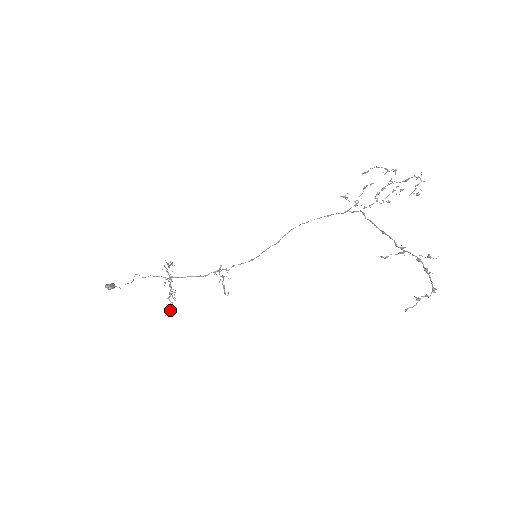
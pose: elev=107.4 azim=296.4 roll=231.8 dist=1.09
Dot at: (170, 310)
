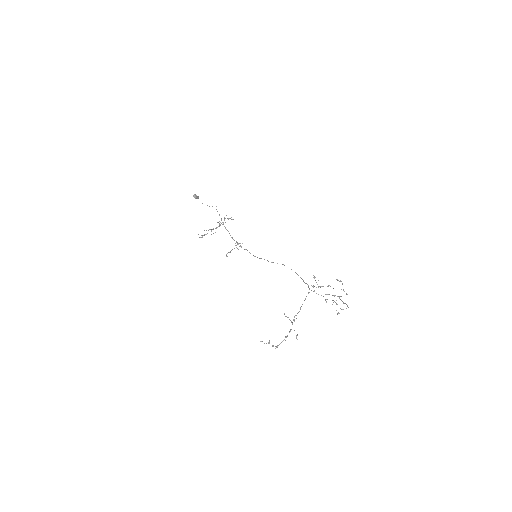
Dot at: occluded
